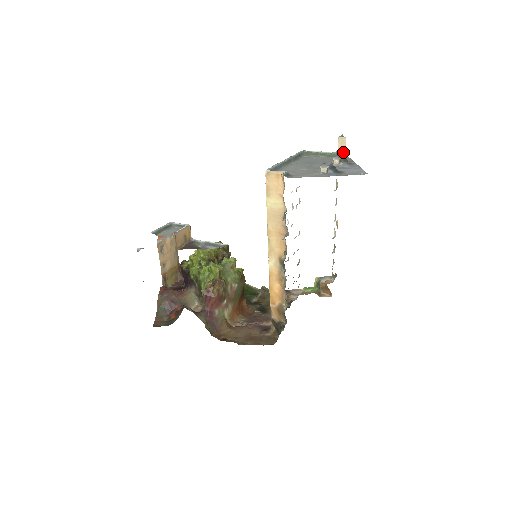
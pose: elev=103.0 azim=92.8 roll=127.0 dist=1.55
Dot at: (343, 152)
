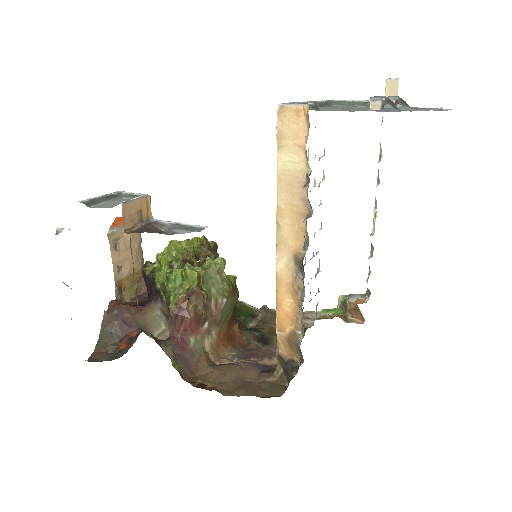
Dot at: occluded
